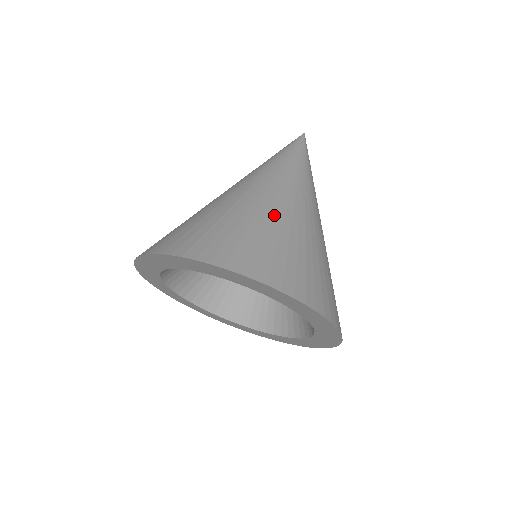
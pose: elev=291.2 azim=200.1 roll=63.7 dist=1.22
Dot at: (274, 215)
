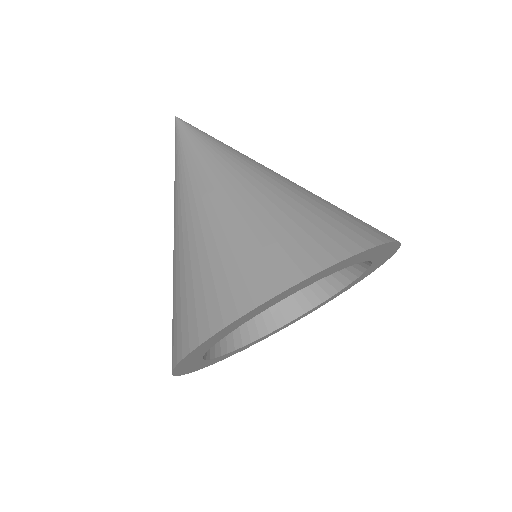
Dot at: (210, 230)
